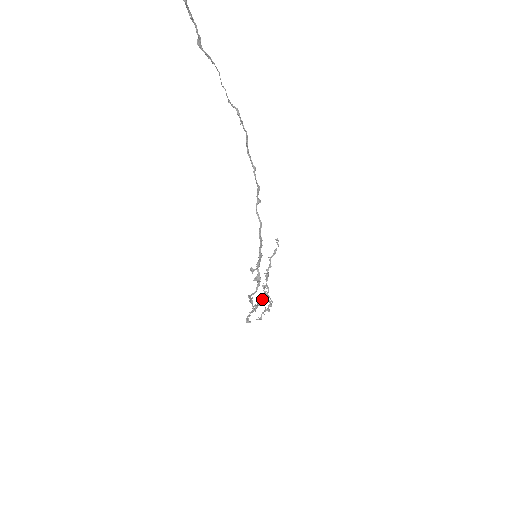
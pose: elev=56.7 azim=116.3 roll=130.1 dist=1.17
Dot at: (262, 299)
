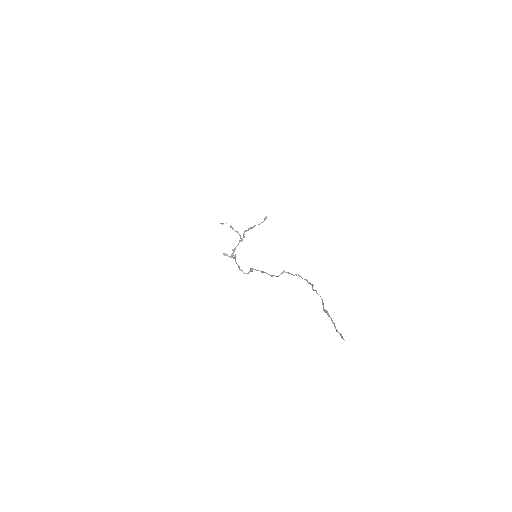
Dot at: occluded
